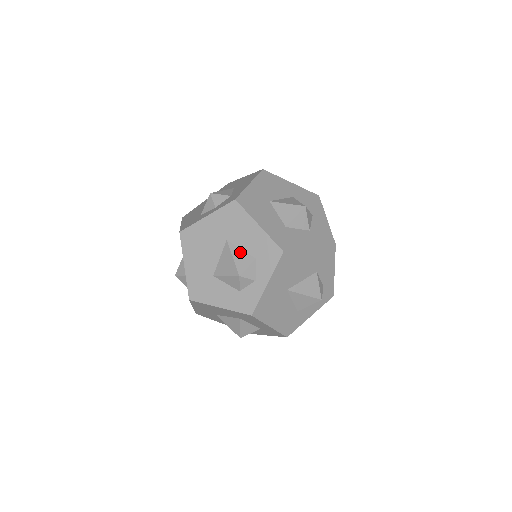
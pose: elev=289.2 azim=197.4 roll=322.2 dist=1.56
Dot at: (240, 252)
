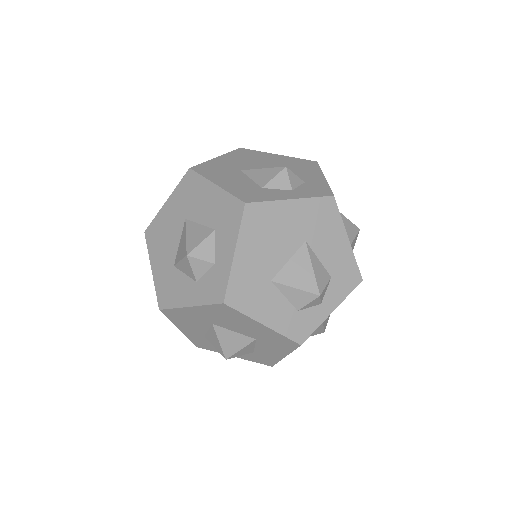
Dot at: (318, 263)
